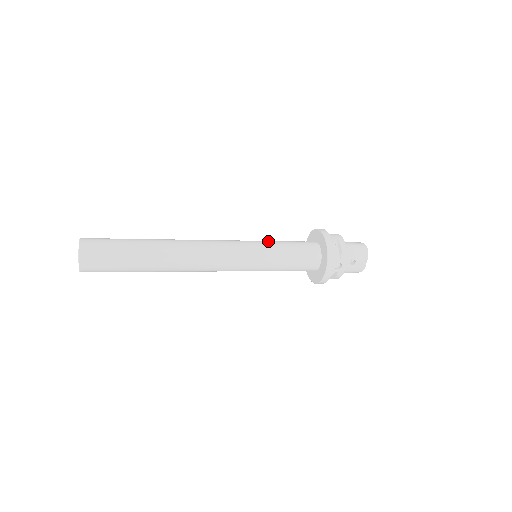
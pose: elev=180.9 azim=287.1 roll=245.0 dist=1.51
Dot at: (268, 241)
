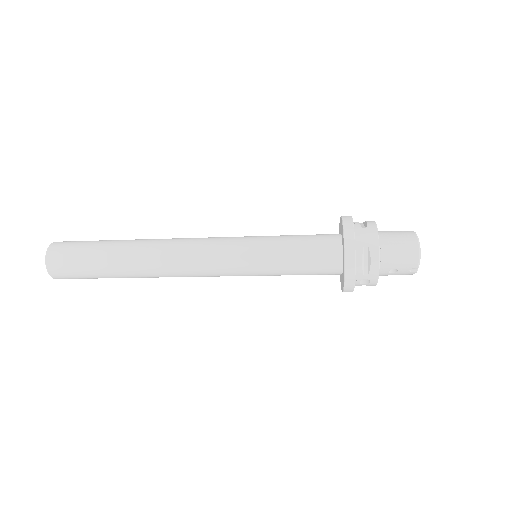
Dot at: (269, 242)
